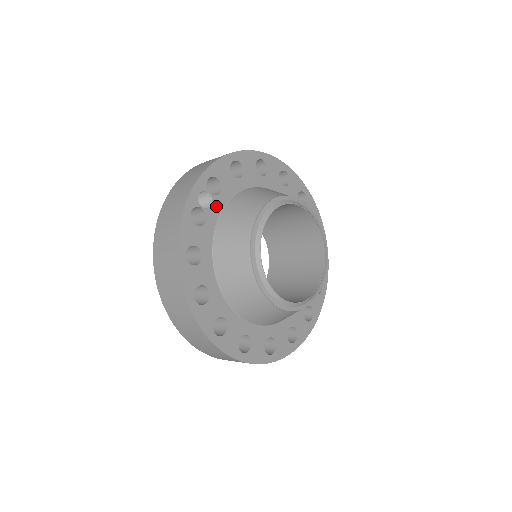
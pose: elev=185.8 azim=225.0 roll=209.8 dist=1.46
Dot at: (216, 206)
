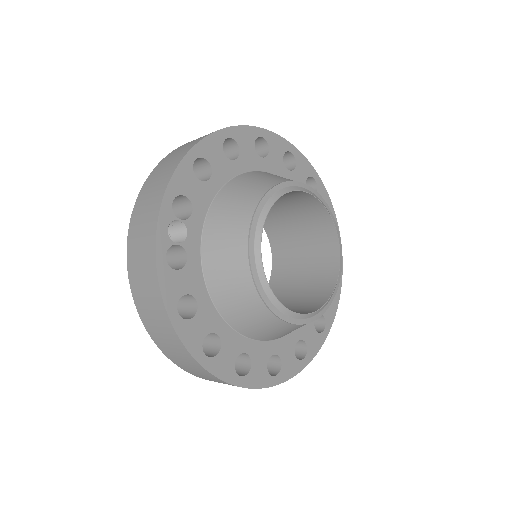
Dot at: (193, 231)
